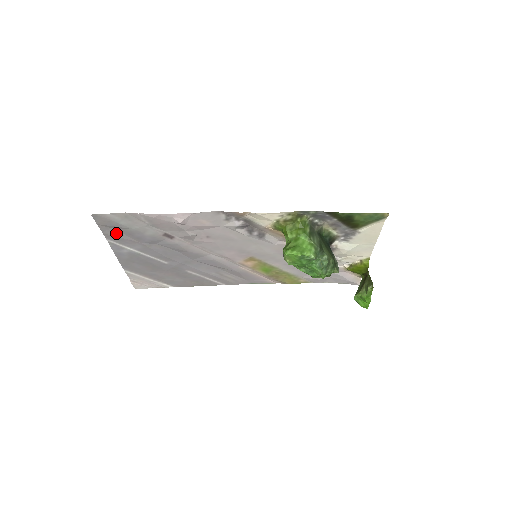
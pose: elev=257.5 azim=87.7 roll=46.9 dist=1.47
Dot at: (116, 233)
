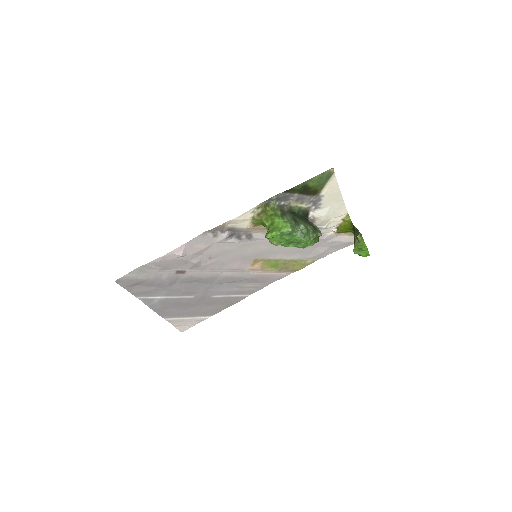
Dot at: (141, 288)
